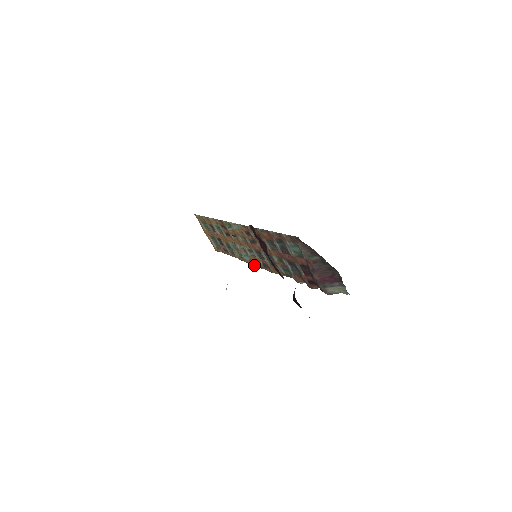
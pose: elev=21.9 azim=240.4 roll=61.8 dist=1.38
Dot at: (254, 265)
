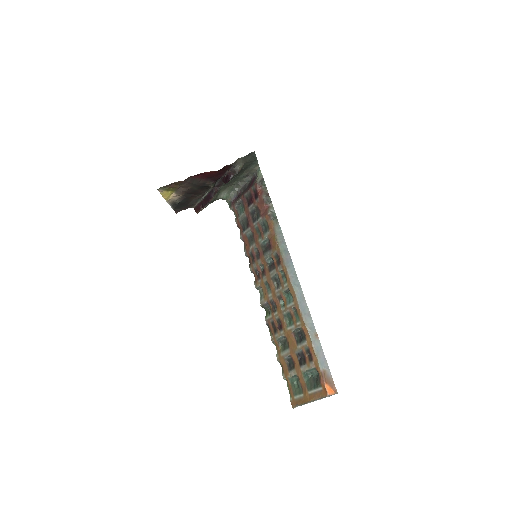
Dot at: (293, 288)
